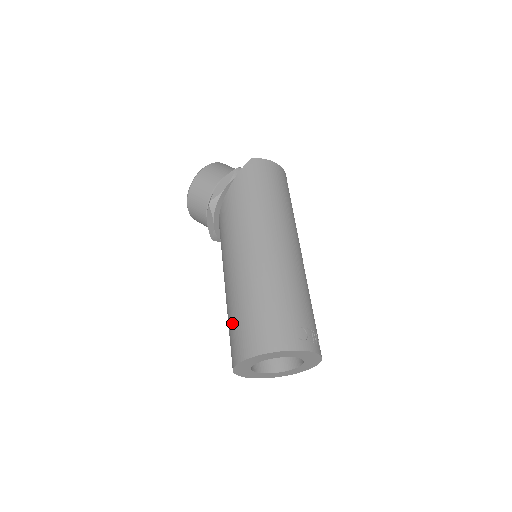
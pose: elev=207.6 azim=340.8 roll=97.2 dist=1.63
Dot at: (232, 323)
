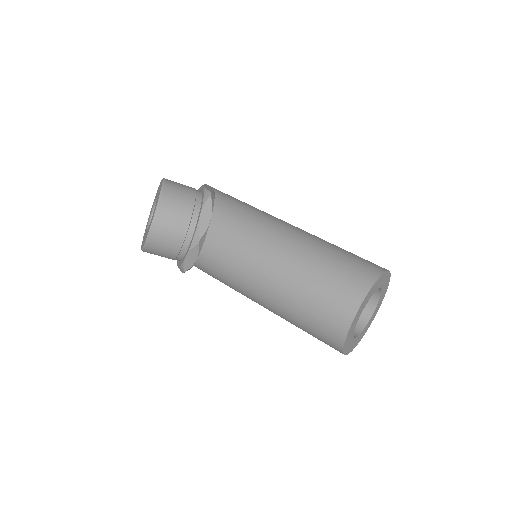
Dot at: (330, 265)
